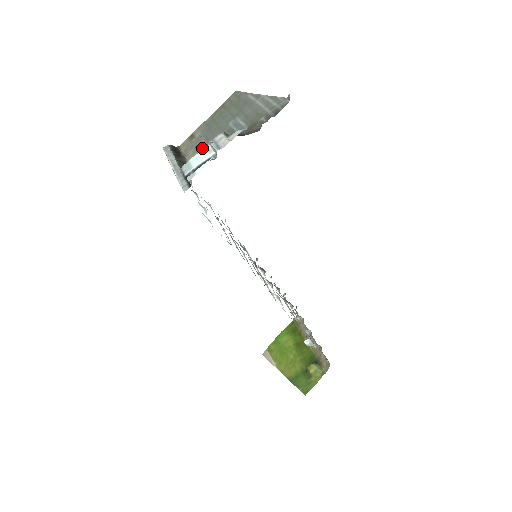
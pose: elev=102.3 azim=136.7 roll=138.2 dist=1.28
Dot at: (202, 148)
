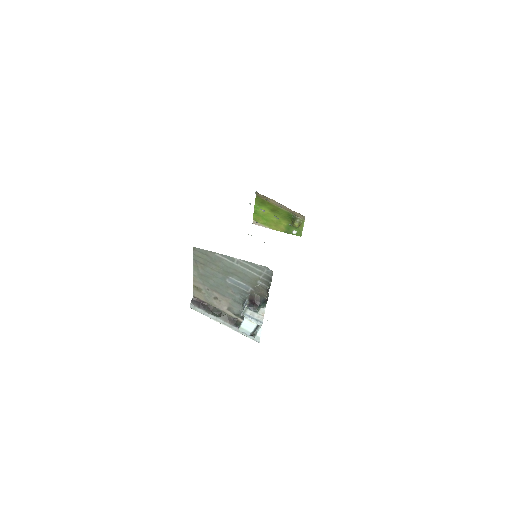
Dot at: (223, 301)
